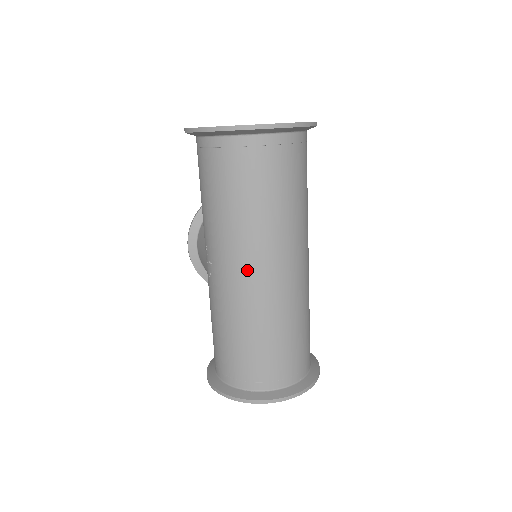
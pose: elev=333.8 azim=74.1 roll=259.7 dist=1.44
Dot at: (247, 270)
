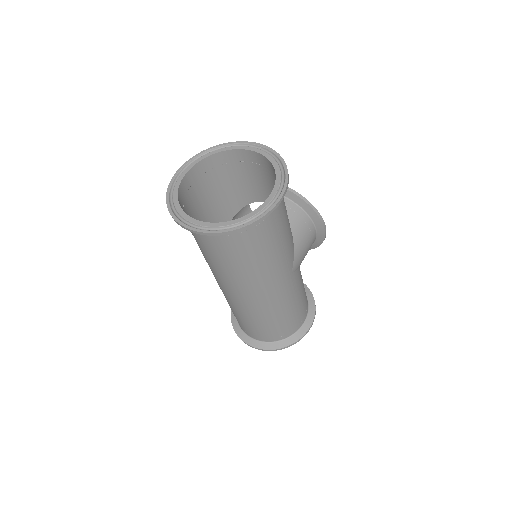
Dot at: (217, 282)
